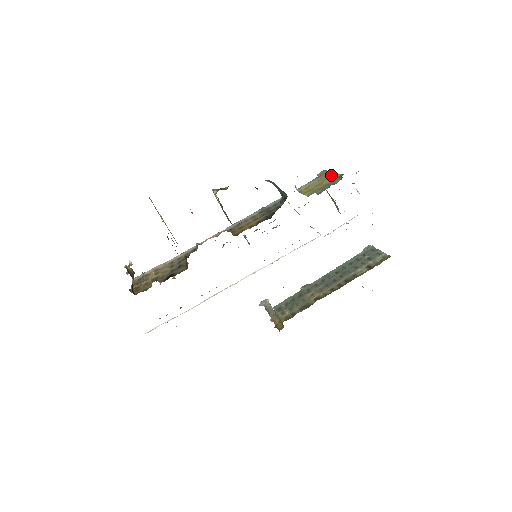
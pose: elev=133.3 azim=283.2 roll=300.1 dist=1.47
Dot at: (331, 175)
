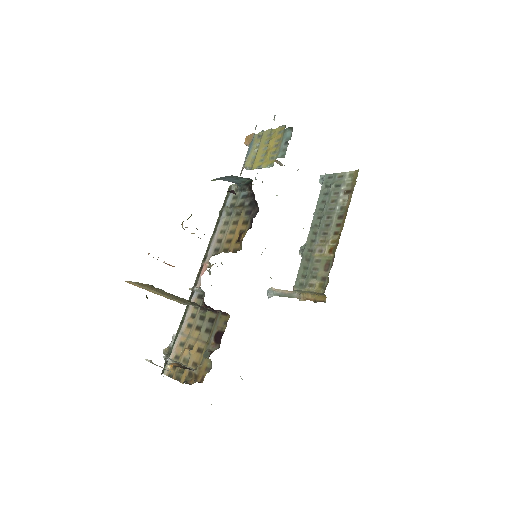
Dot at: (267, 134)
